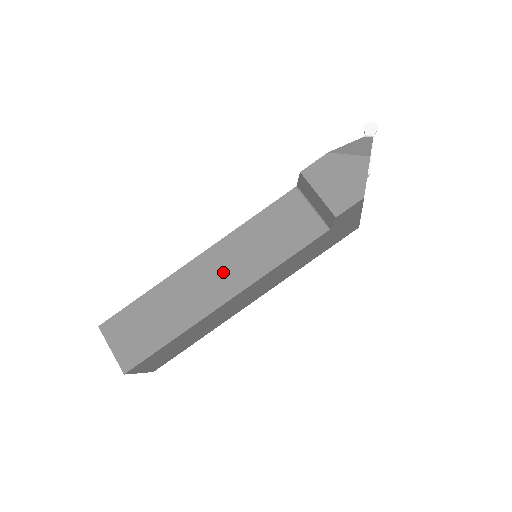
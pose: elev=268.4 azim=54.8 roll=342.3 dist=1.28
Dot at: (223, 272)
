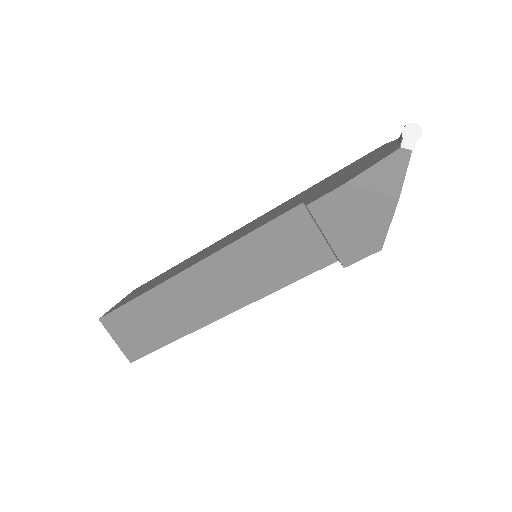
Dot at: (218, 288)
